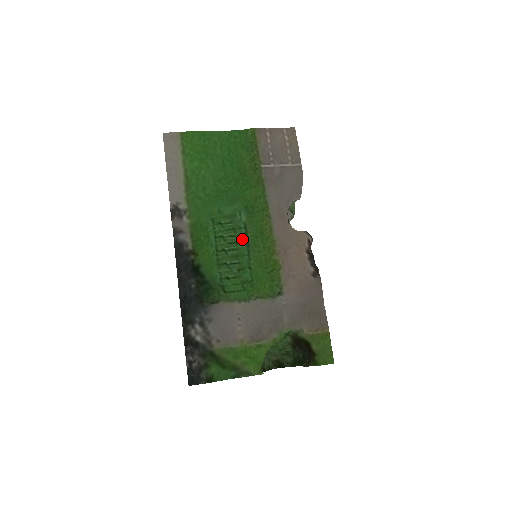
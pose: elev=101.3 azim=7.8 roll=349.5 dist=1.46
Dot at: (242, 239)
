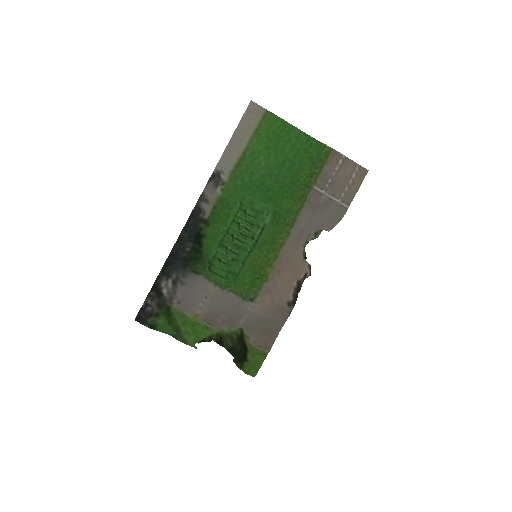
Dot at: (253, 236)
